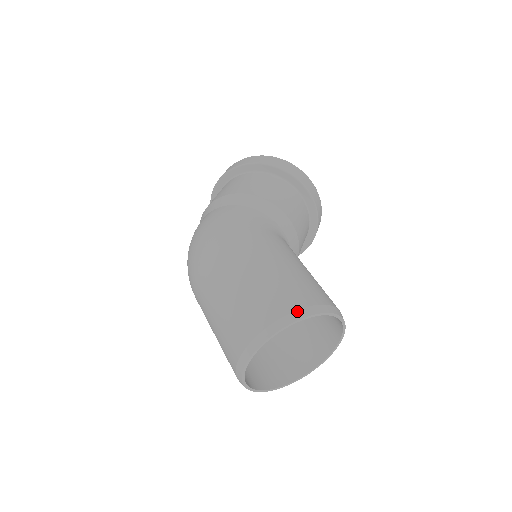
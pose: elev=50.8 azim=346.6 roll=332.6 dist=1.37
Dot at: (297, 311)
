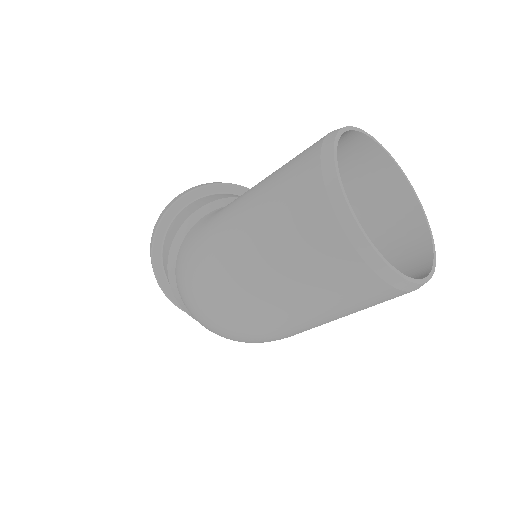
Dot at: (321, 153)
